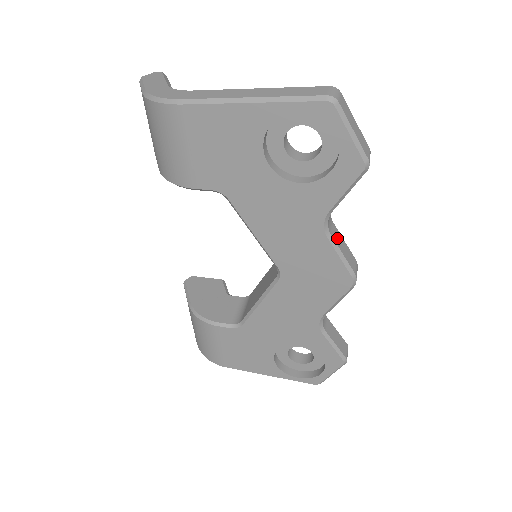
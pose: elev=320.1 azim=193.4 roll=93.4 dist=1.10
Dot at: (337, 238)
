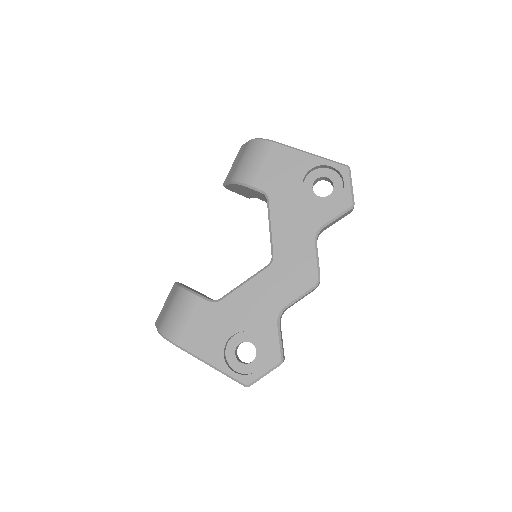
Dot at: occluded
